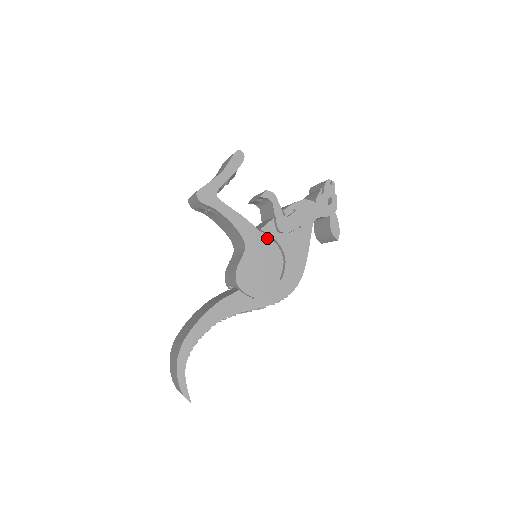
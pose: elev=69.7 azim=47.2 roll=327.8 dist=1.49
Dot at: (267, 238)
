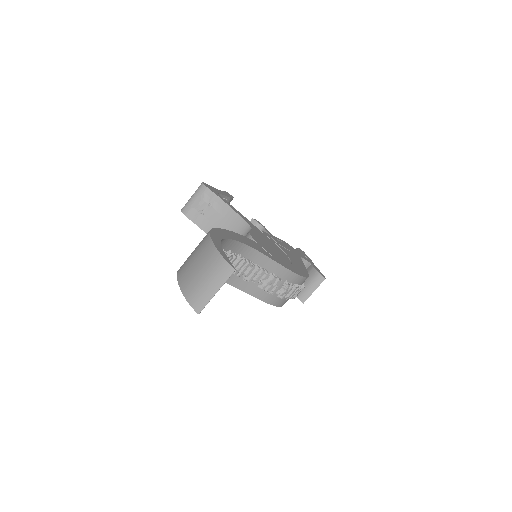
Dot at: (268, 237)
